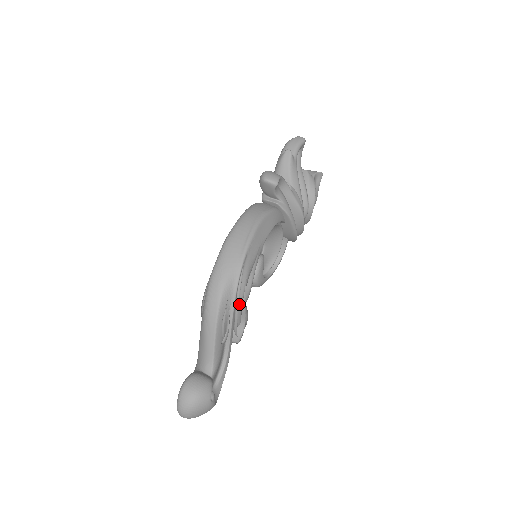
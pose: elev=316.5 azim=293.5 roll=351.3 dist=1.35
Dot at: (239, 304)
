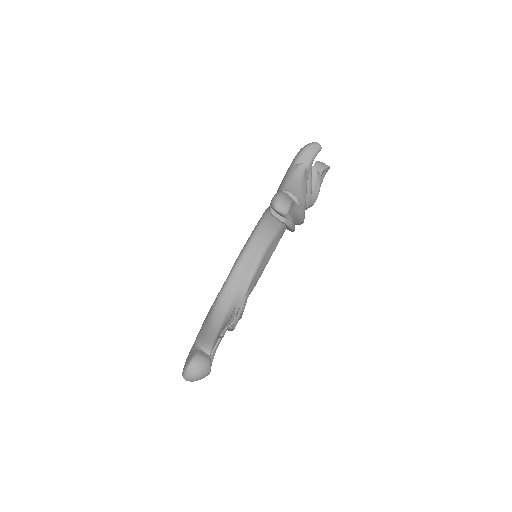
Dot at: occluded
